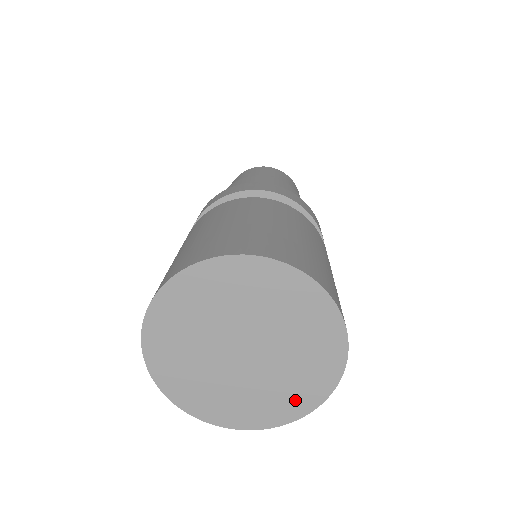
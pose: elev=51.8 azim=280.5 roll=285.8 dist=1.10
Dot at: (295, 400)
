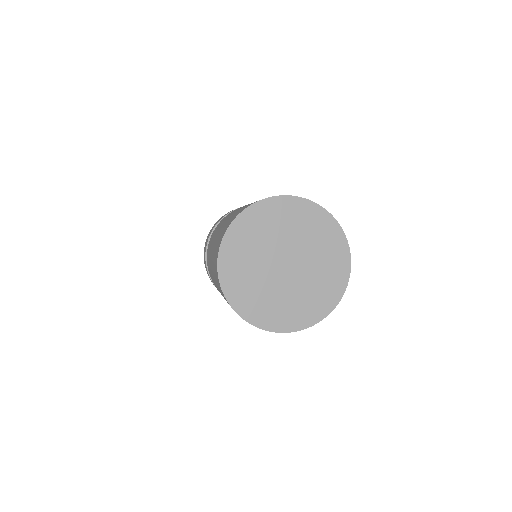
Dot at: (296, 316)
